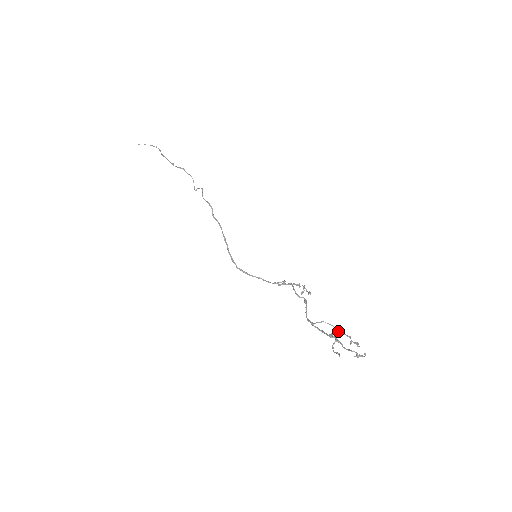
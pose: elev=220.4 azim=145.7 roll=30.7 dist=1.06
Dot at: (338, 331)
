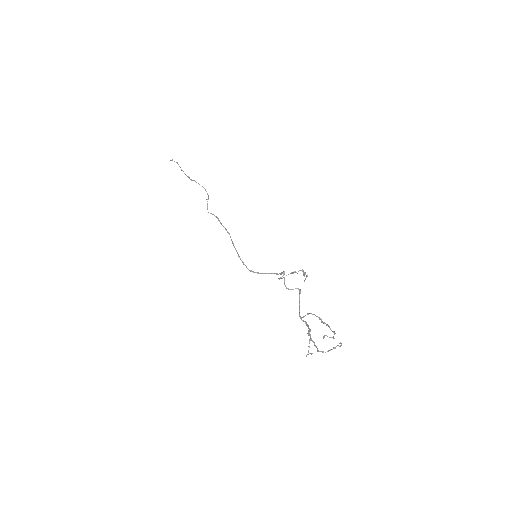
Dot at: occluded
